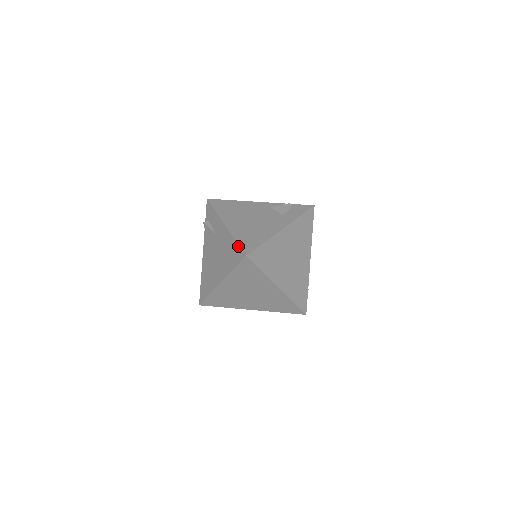
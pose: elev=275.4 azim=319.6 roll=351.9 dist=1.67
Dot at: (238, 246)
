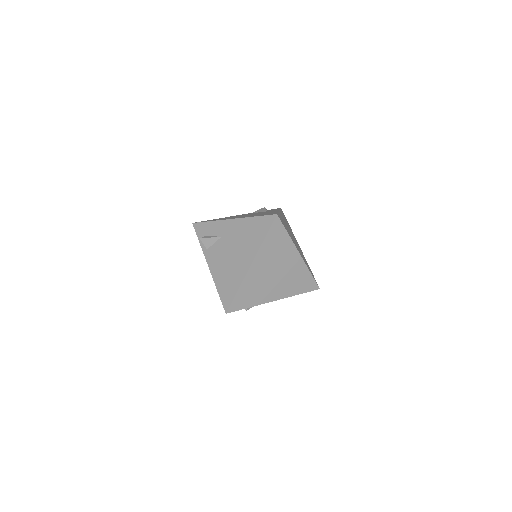
Dot at: (262, 217)
